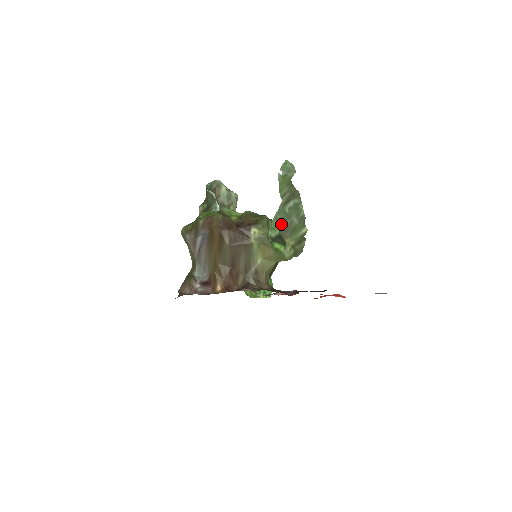
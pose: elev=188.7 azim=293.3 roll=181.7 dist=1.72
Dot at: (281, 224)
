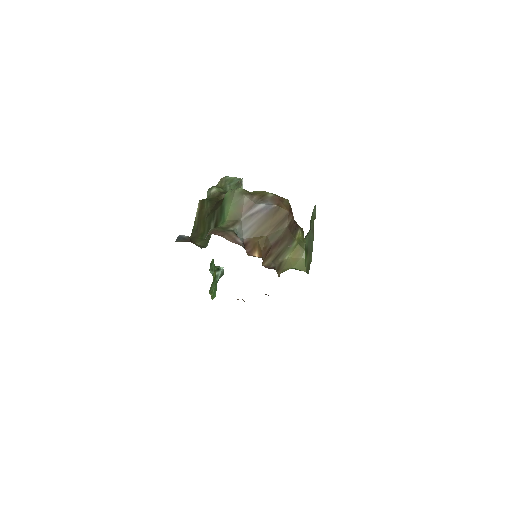
Dot at: (309, 243)
